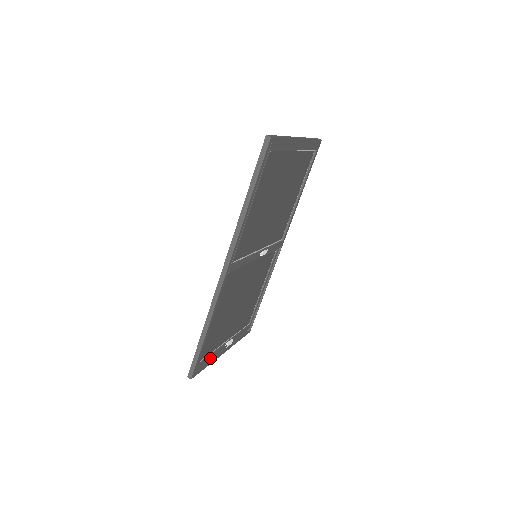
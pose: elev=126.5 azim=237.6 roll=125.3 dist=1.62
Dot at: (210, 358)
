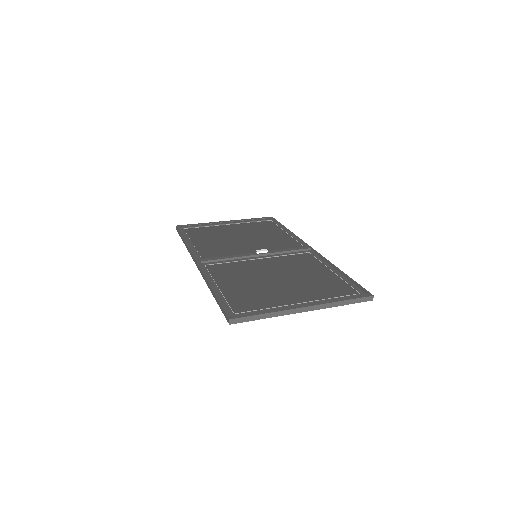
Dot at: (205, 226)
